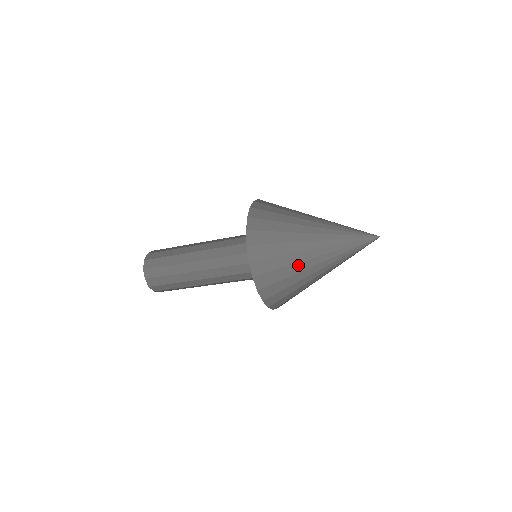
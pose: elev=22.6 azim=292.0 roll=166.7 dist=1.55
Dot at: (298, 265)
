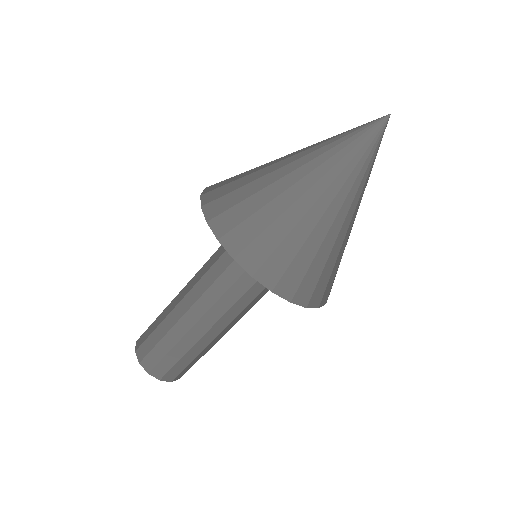
Dot at: (263, 171)
